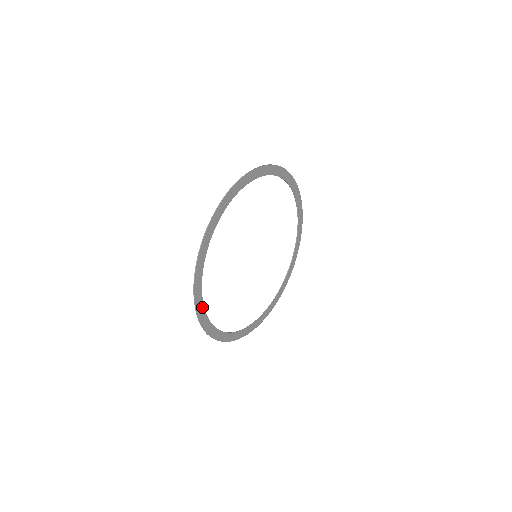
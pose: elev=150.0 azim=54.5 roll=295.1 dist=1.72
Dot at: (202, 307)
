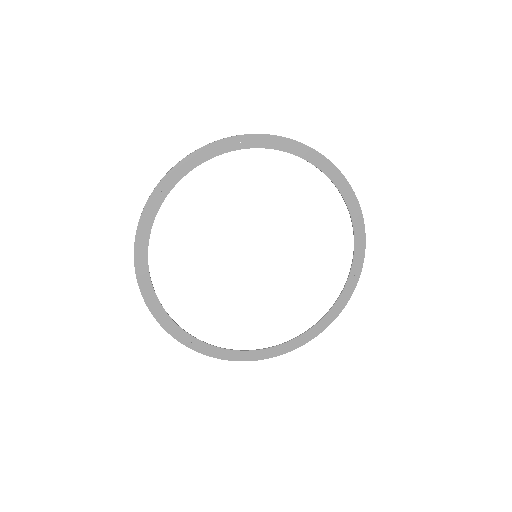
Dot at: (195, 340)
